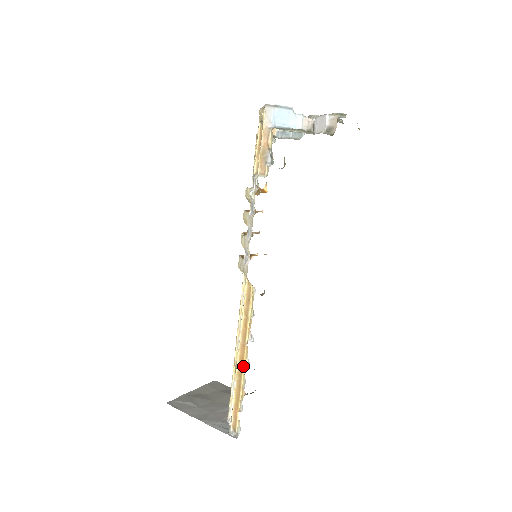
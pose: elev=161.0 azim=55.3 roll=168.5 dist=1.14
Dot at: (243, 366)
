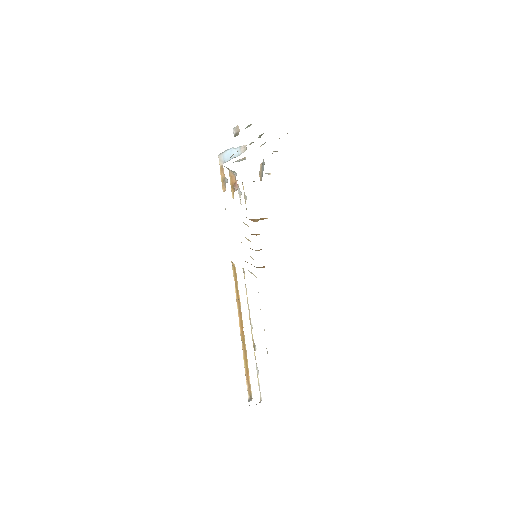
Dot at: (243, 331)
